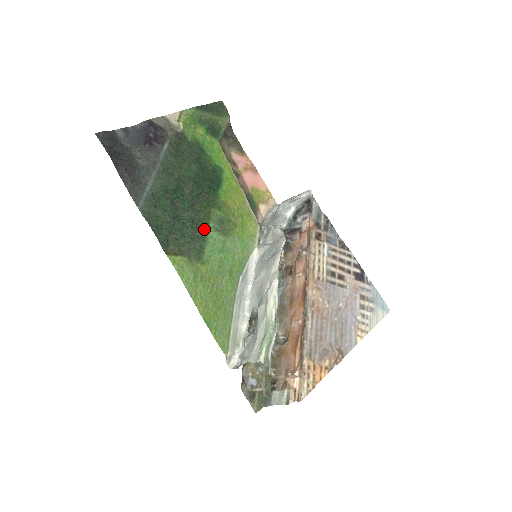
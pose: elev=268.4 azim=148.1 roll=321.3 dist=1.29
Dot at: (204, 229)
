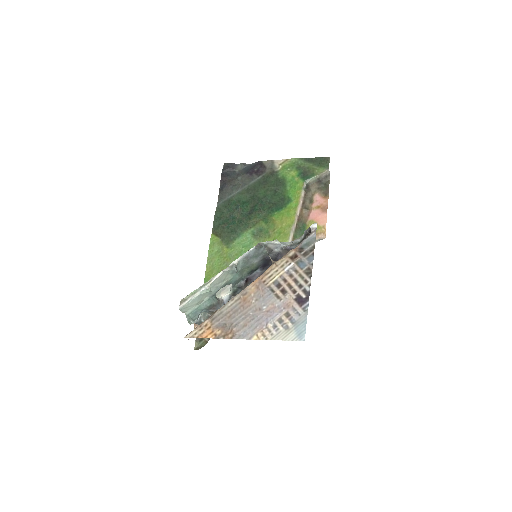
Dot at: (245, 230)
